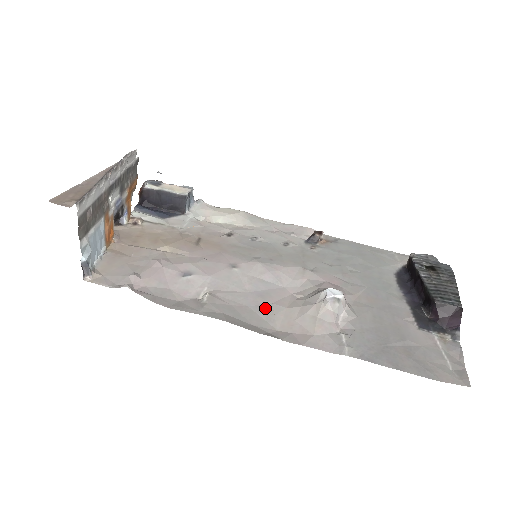
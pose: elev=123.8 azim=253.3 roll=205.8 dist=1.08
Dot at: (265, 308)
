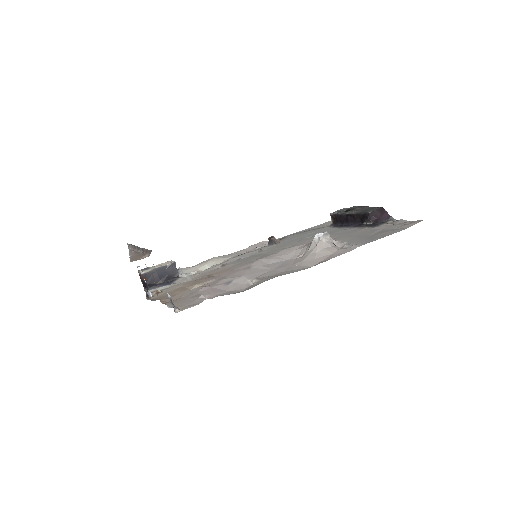
Dot at: (292, 267)
